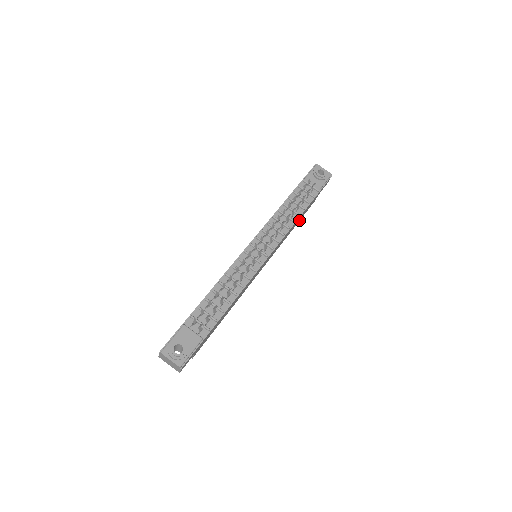
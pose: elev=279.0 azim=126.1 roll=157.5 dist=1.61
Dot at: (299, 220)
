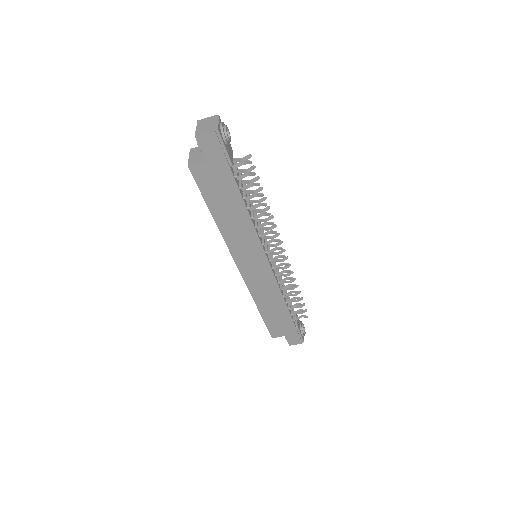
Dot at: (265, 317)
